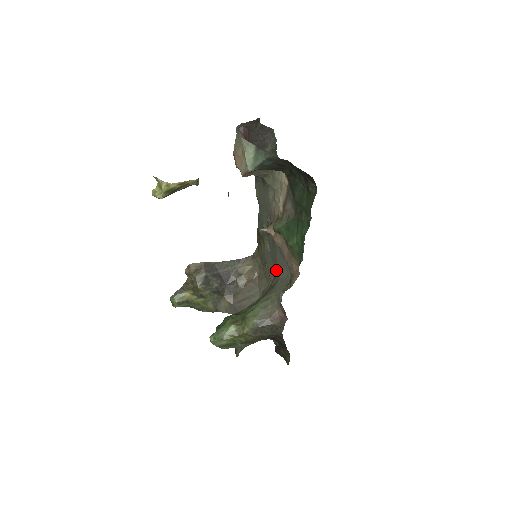
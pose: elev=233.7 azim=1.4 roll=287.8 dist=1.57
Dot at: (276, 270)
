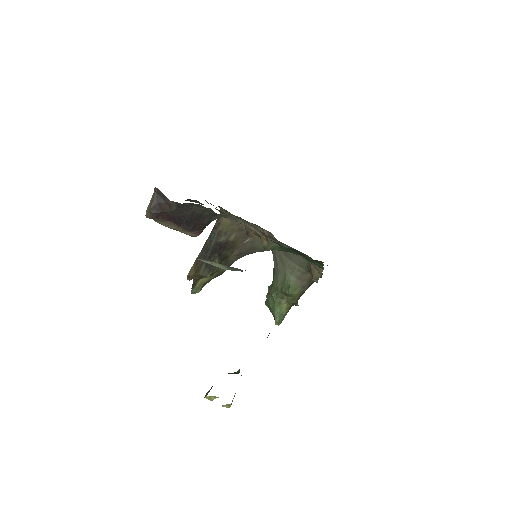
Dot at: occluded
